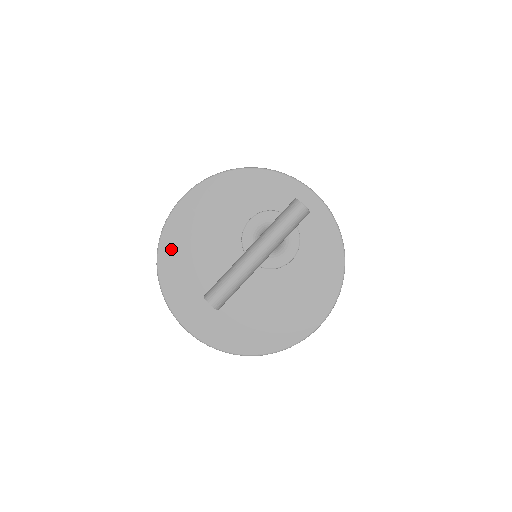
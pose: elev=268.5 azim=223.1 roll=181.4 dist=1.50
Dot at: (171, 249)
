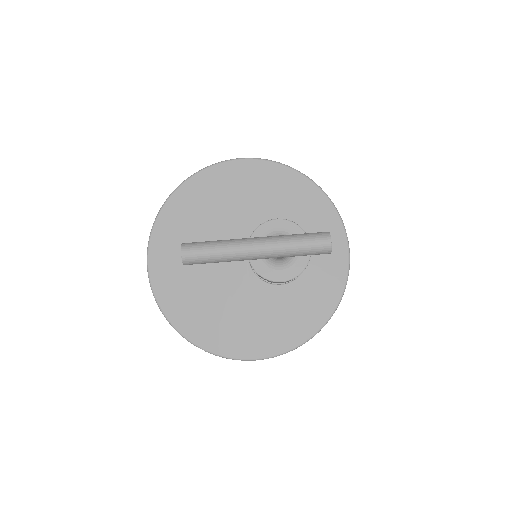
Dot at: (194, 190)
